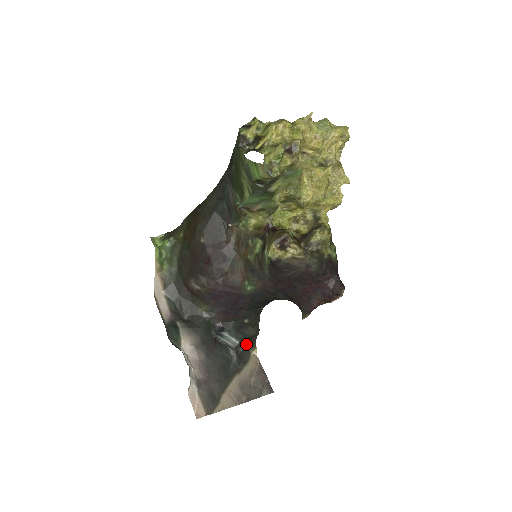
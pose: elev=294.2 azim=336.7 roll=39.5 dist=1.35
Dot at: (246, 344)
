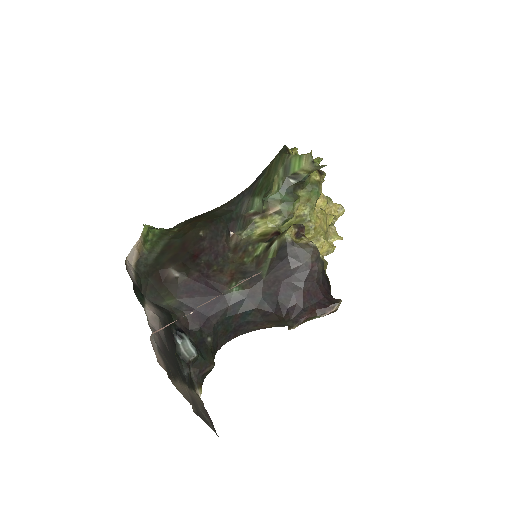
Dot at: (194, 375)
